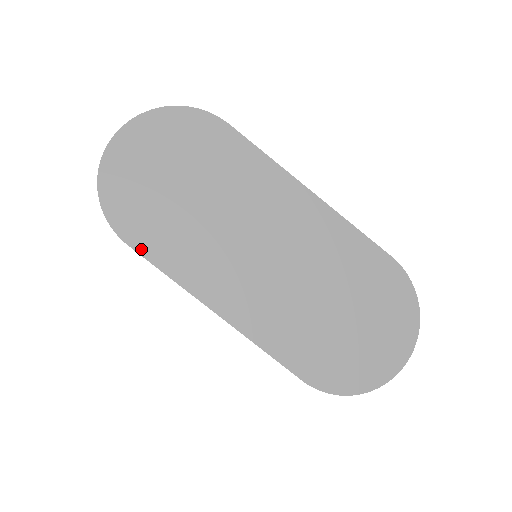
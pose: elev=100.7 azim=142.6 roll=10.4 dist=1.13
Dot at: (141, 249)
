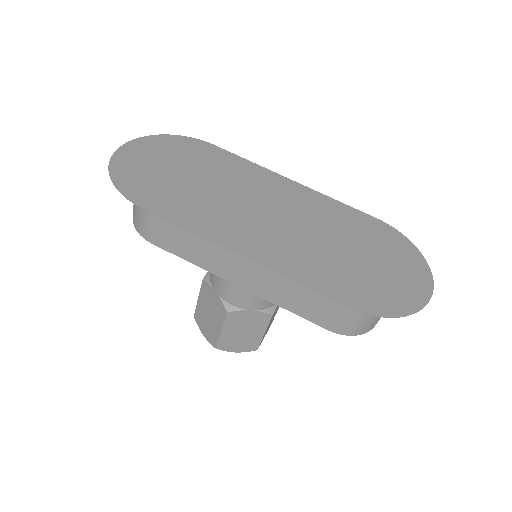
Dot at: (156, 212)
